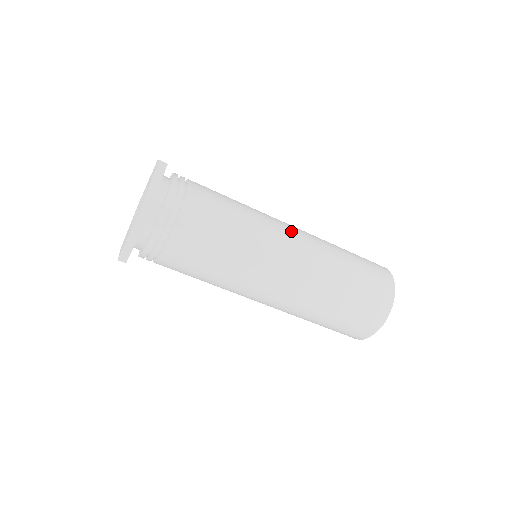
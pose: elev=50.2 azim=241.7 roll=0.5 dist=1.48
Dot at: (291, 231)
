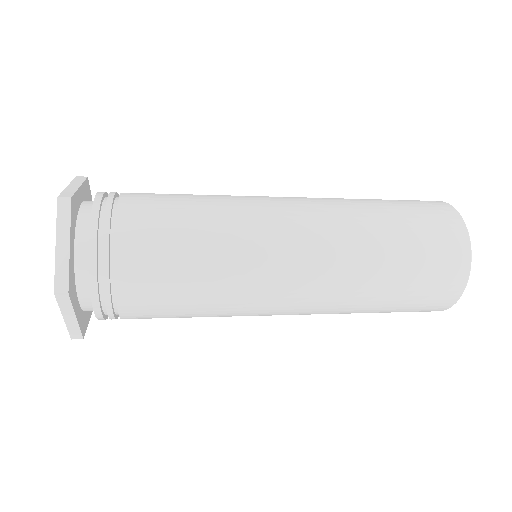
Dot at: (289, 214)
